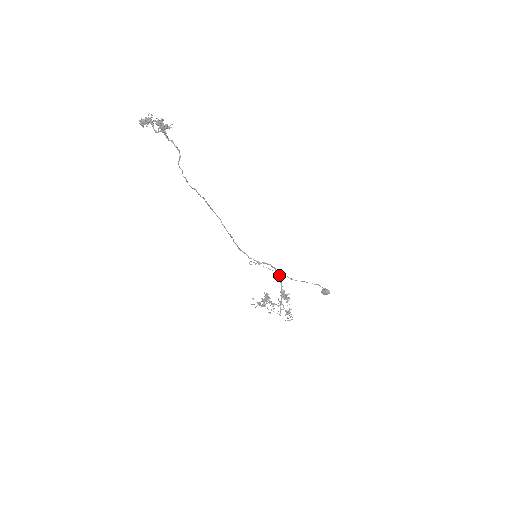
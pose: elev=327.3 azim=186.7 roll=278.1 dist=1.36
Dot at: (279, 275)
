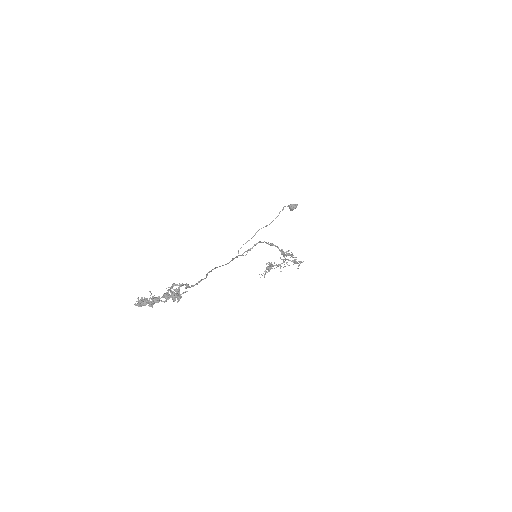
Dot at: (274, 245)
